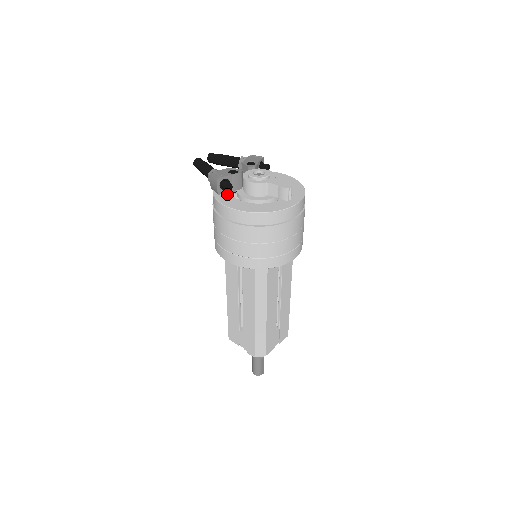
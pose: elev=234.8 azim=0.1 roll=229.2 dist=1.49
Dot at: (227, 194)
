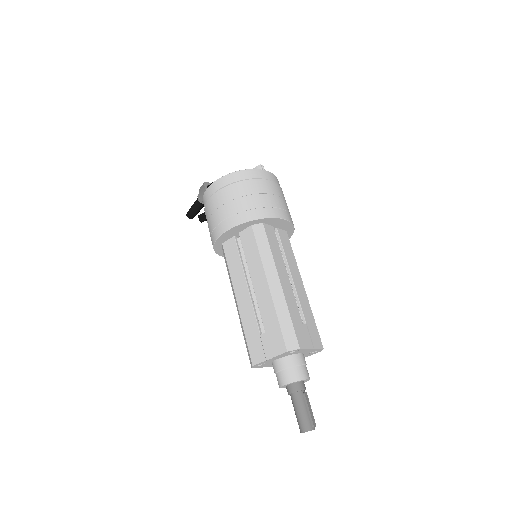
Dot at: occluded
